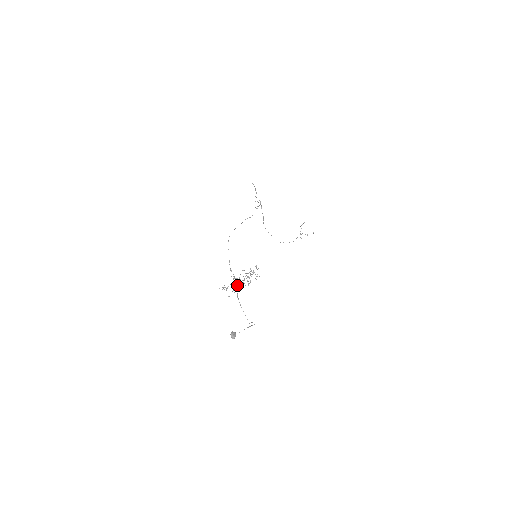
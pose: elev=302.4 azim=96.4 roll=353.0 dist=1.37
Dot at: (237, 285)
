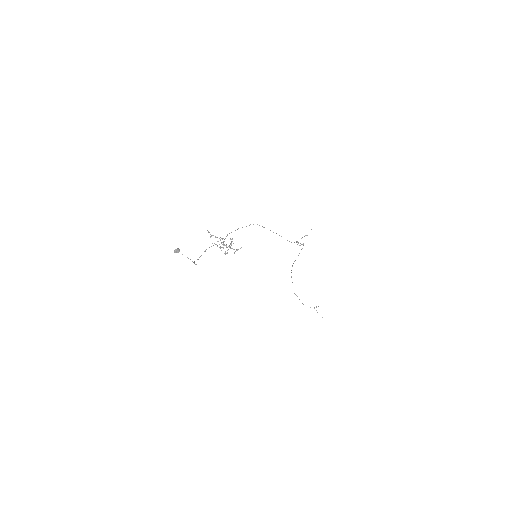
Dot at: (218, 241)
